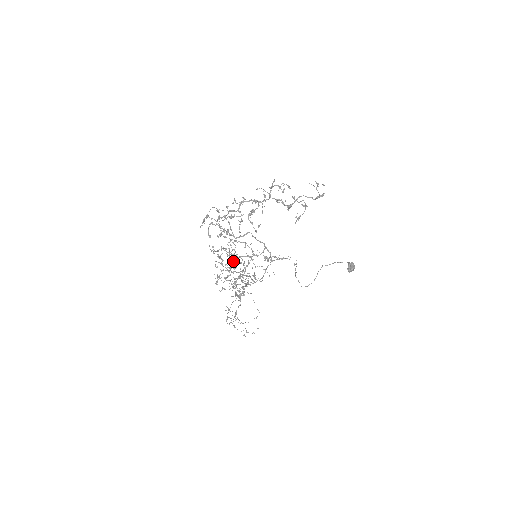
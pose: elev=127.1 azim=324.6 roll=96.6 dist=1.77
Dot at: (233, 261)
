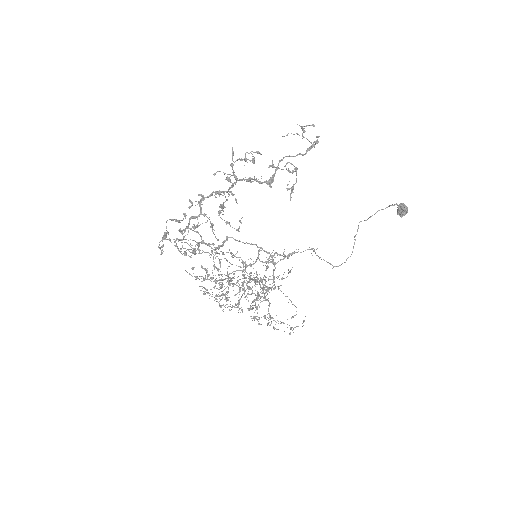
Dot at: (218, 289)
